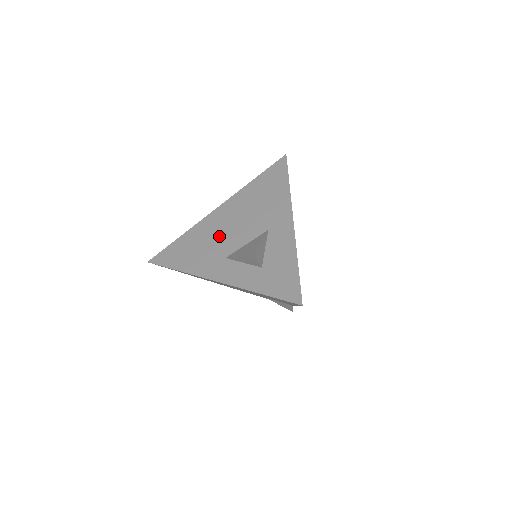
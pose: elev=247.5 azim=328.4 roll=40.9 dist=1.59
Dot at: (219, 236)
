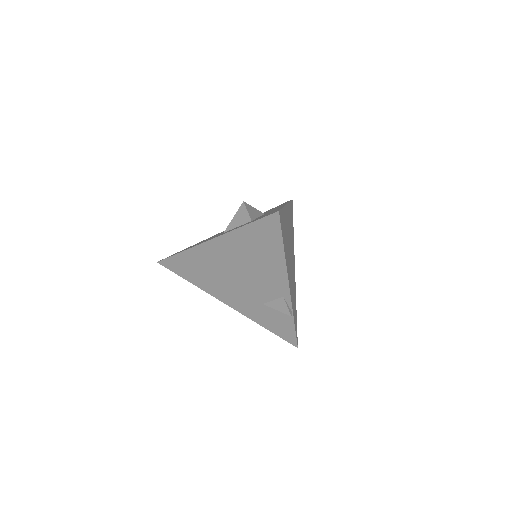
Dot at: occluded
